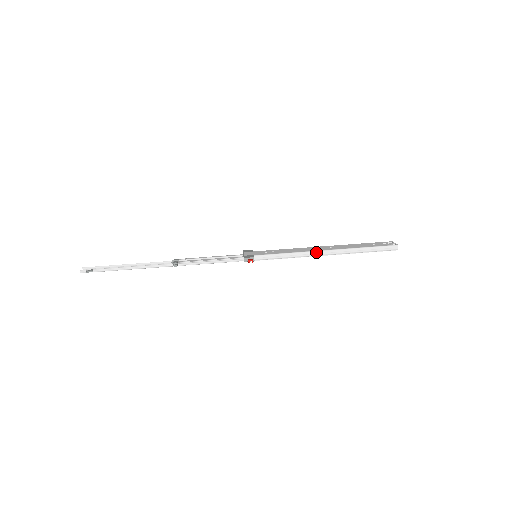
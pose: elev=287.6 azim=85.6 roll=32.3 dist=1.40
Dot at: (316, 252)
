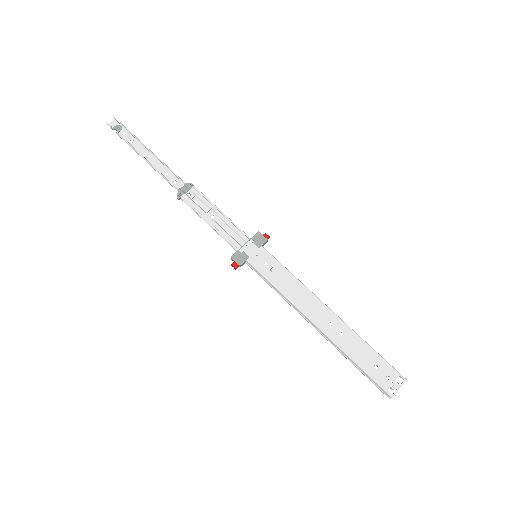
Dot at: (305, 317)
